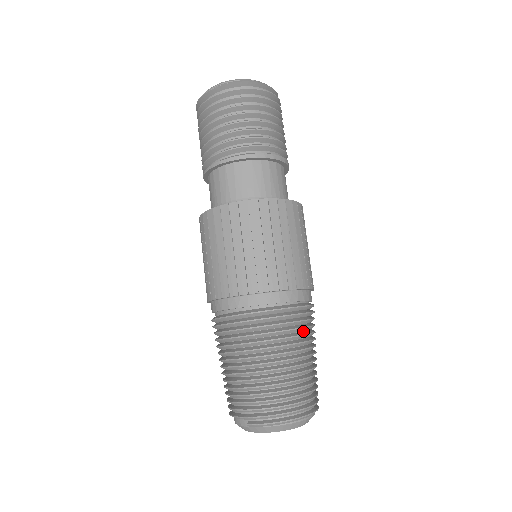
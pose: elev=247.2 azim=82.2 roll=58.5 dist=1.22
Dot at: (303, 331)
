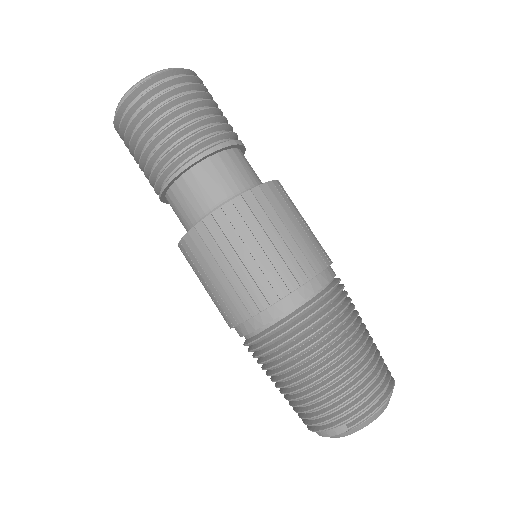
Dot at: (348, 307)
